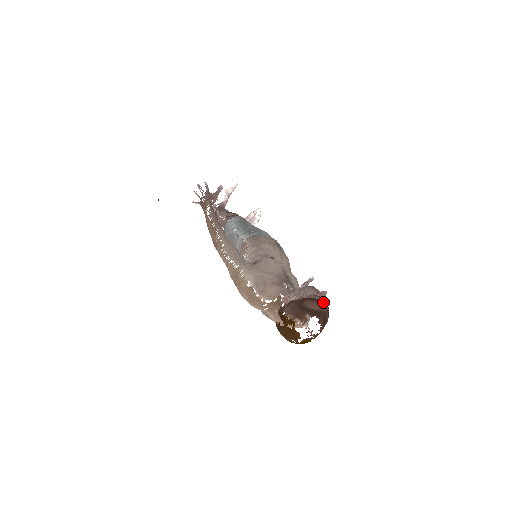
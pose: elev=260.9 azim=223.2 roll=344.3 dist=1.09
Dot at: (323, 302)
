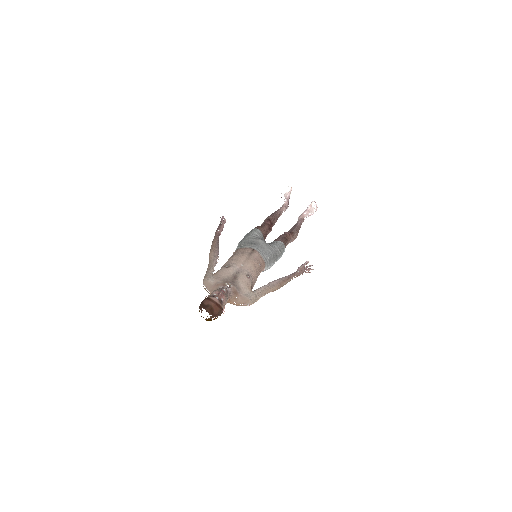
Dot at: (214, 299)
